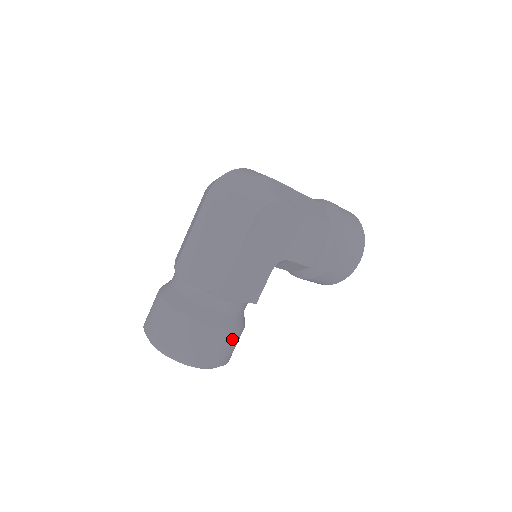
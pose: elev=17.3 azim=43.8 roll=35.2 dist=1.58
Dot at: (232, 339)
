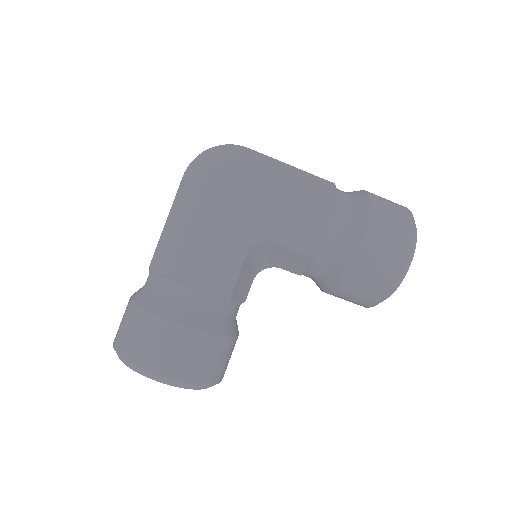
Dot at: (196, 343)
